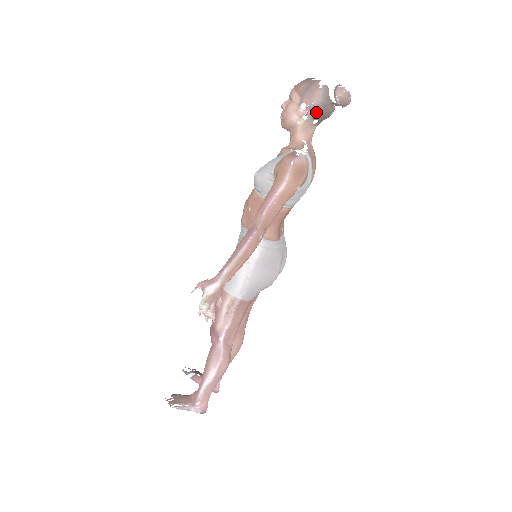
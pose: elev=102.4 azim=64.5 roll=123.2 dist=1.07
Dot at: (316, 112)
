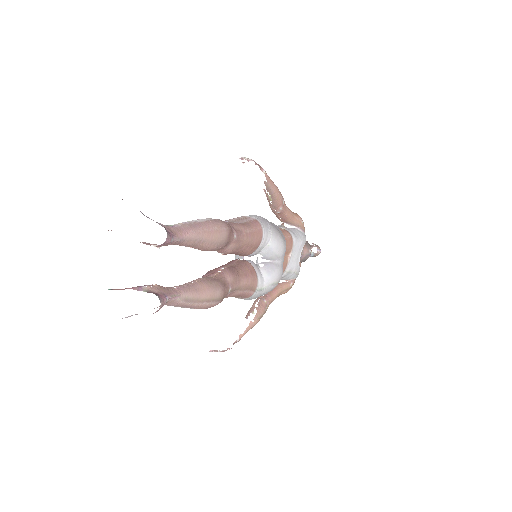
Dot at: occluded
